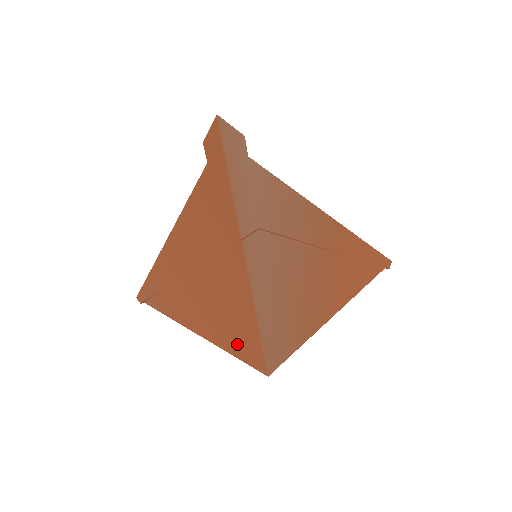
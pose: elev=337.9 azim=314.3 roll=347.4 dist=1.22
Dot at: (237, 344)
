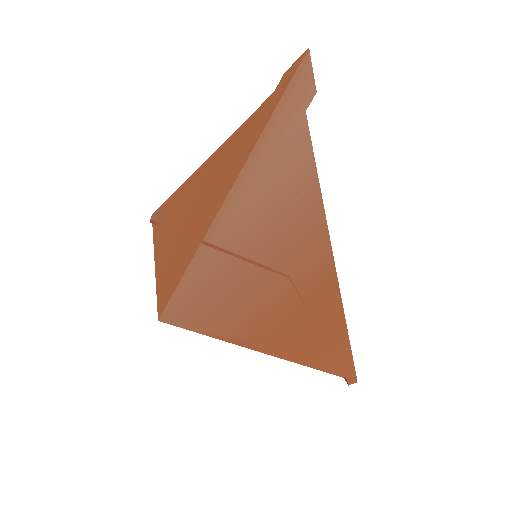
Dot at: (167, 278)
